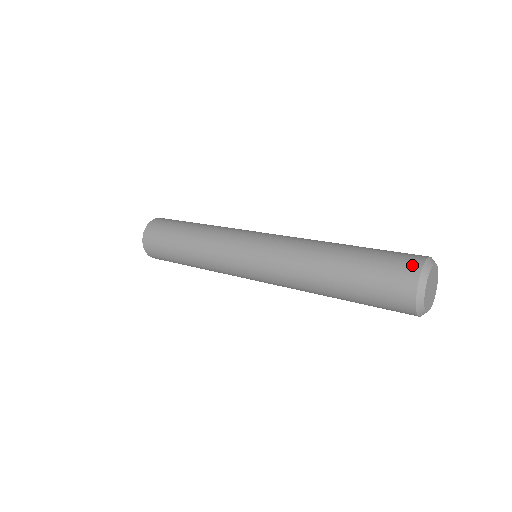
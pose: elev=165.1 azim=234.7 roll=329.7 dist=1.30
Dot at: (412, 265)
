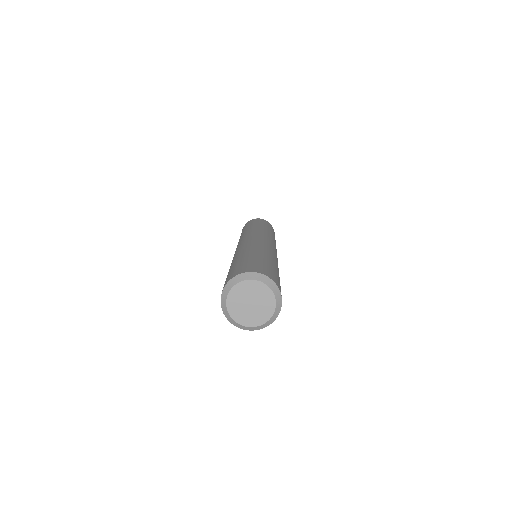
Dot at: occluded
